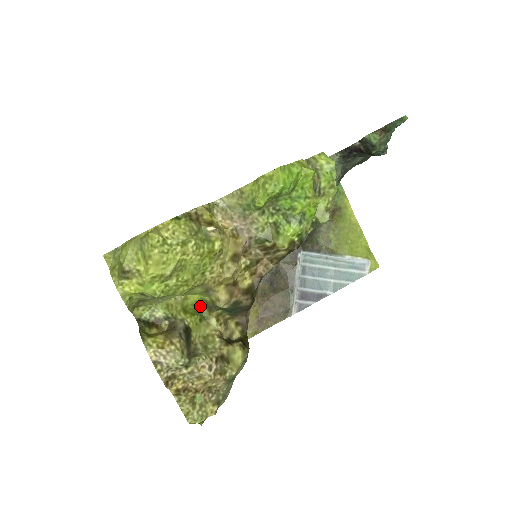
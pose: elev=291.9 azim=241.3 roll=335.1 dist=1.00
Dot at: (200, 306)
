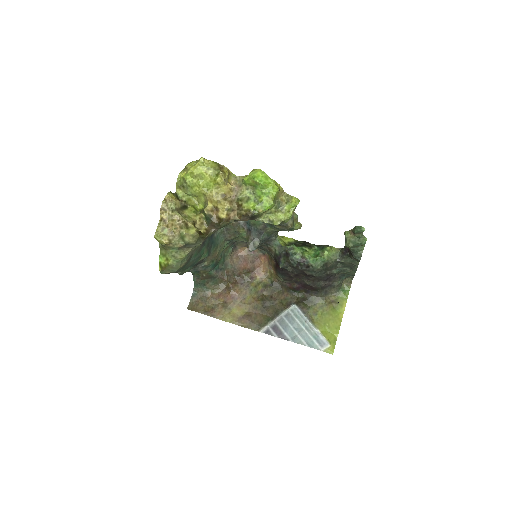
Dot at: (200, 211)
